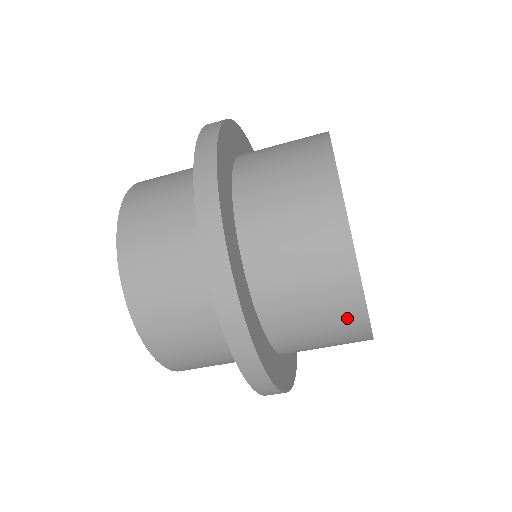
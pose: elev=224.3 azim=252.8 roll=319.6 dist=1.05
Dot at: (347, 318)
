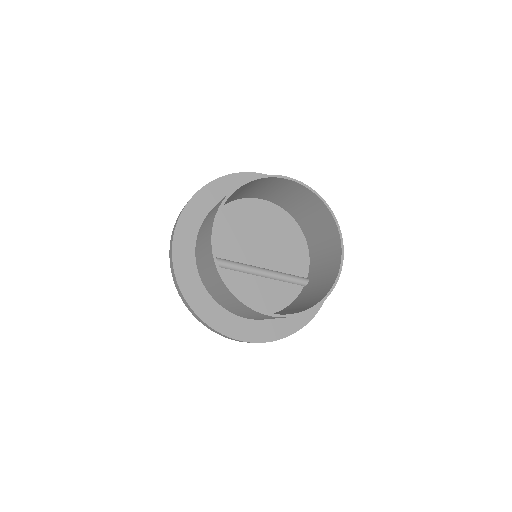
Dot at: (221, 286)
